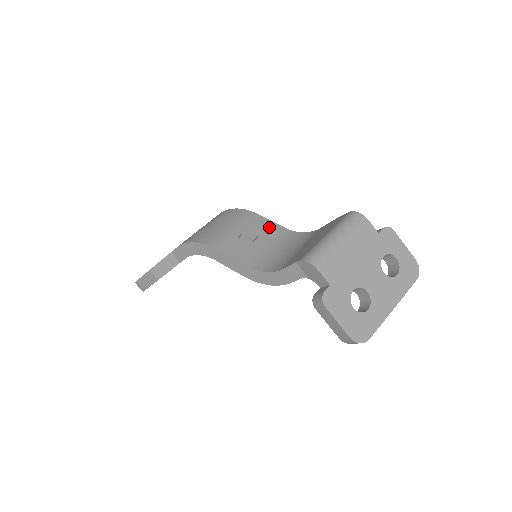
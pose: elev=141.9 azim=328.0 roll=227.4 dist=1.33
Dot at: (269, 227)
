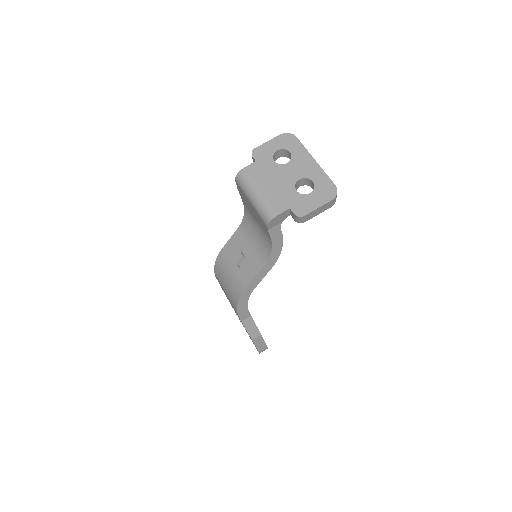
Dot at: (235, 242)
